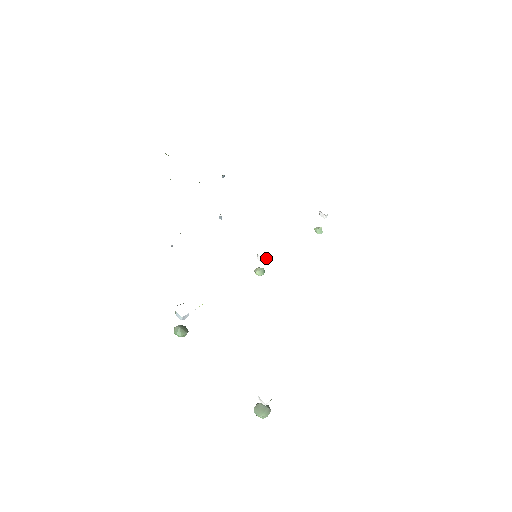
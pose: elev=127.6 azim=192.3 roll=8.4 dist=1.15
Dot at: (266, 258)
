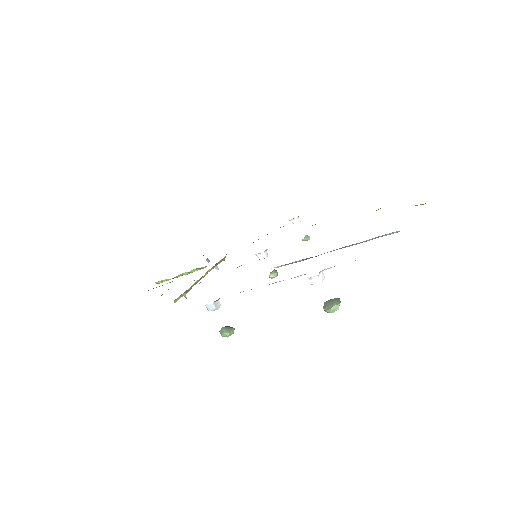
Dot at: (265, 253)
